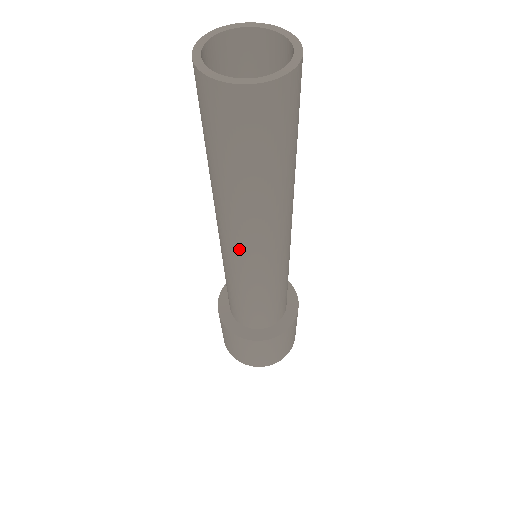
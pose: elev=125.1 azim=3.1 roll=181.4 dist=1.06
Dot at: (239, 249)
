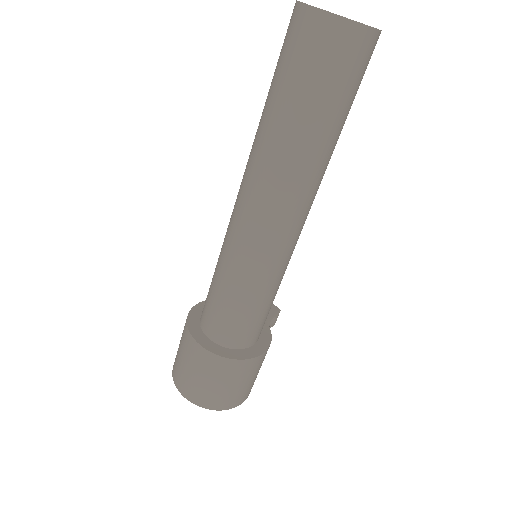
Dot at: (241, 204)
